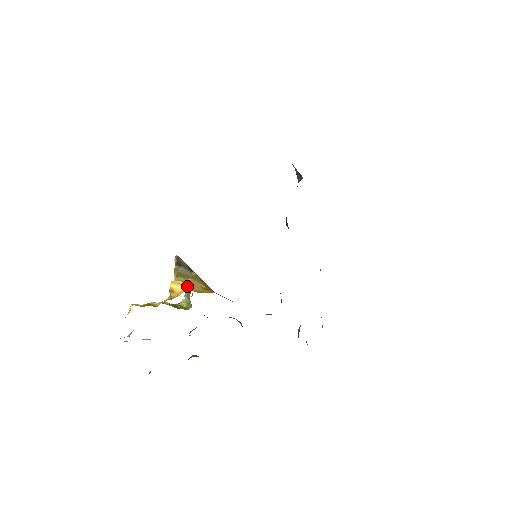
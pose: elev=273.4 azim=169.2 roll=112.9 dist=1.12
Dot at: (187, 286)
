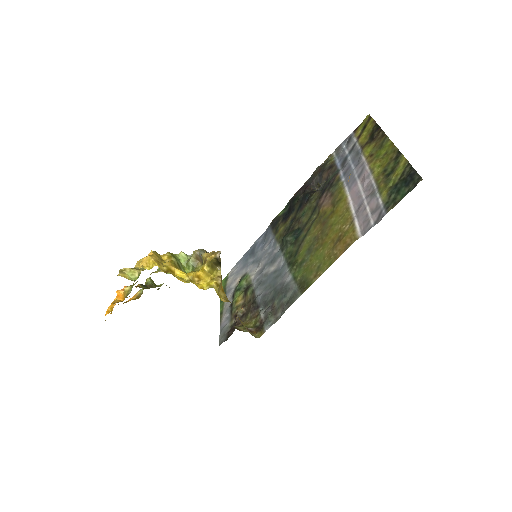
Dot at: (217, 290)
